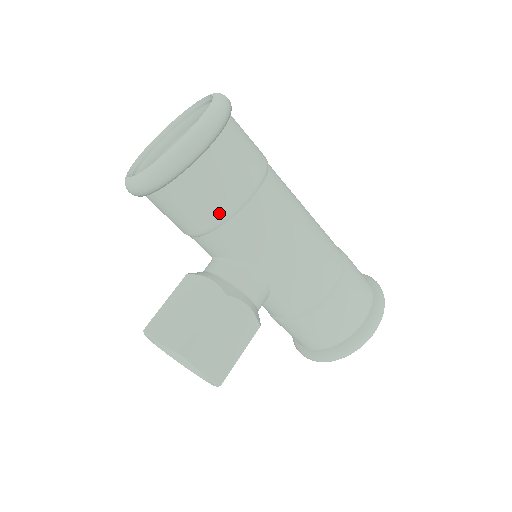
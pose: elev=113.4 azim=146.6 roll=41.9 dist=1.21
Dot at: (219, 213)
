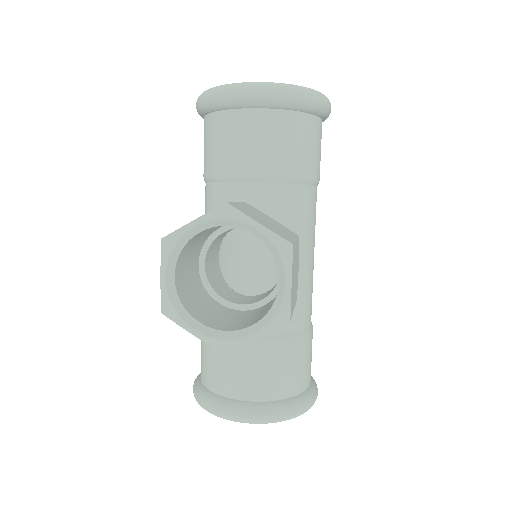
Dot at: (304, 170)
